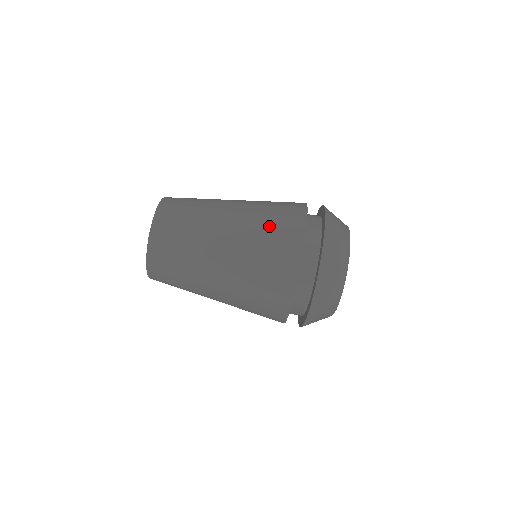
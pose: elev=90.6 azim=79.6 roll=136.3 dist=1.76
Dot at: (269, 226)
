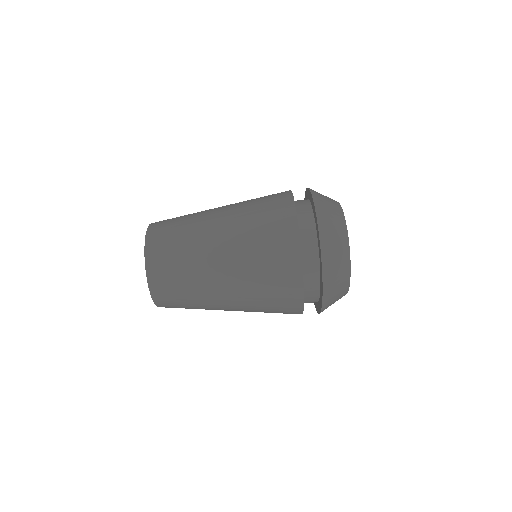
Dot at: (266, 293)
